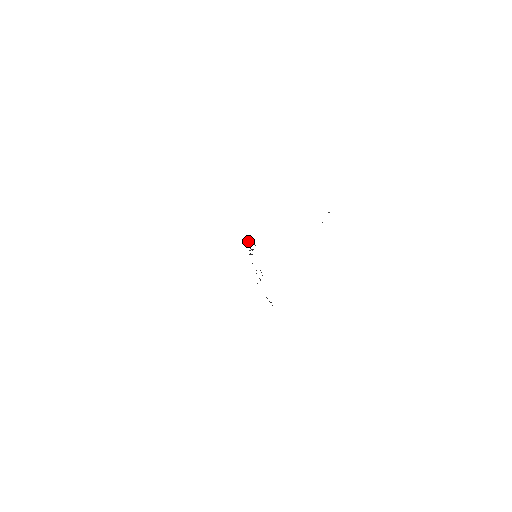
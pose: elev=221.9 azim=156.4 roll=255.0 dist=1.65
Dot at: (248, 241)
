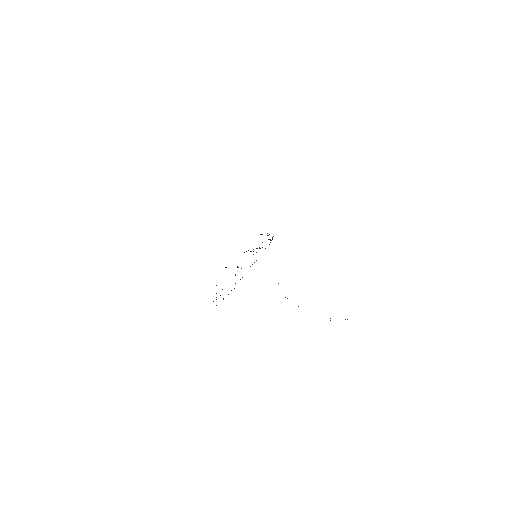
Dot at: occluded
